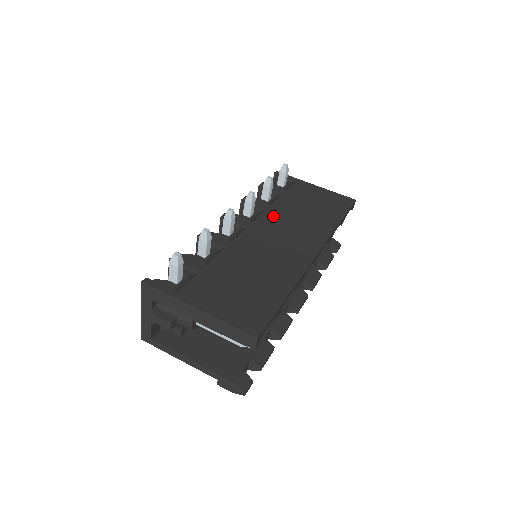
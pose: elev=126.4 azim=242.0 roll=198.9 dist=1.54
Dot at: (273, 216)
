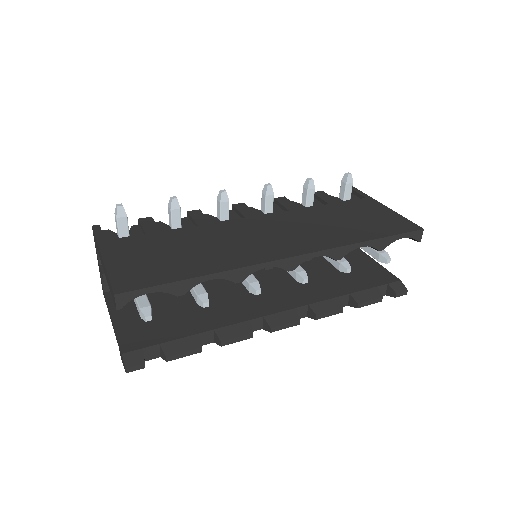
Dot at: (288, 217)
